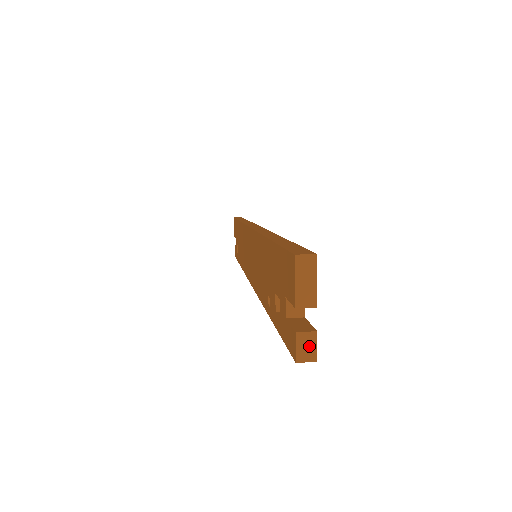
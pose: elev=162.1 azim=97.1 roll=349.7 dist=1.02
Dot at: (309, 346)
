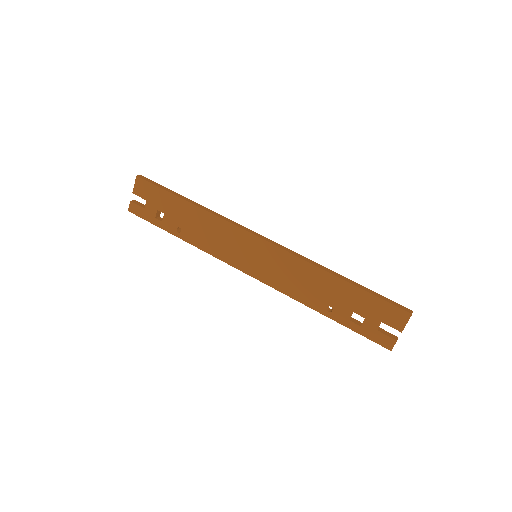
Dot at: (395, 343)
